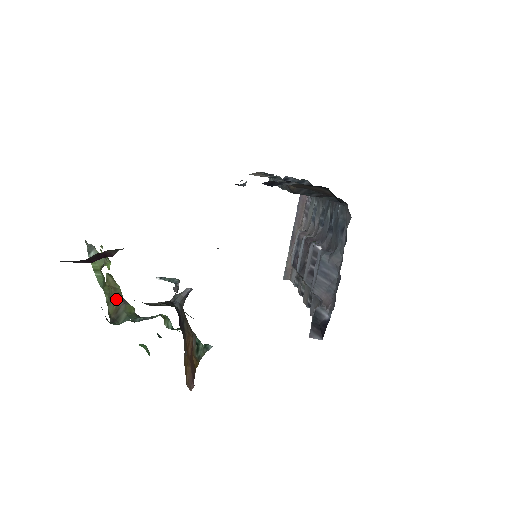
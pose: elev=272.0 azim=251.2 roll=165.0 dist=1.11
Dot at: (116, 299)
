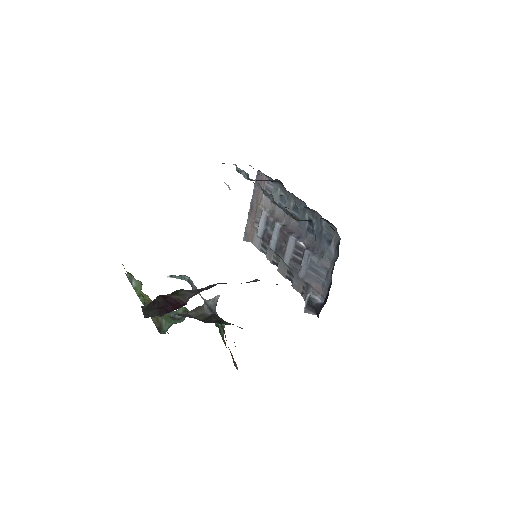
Dot at: occluded
